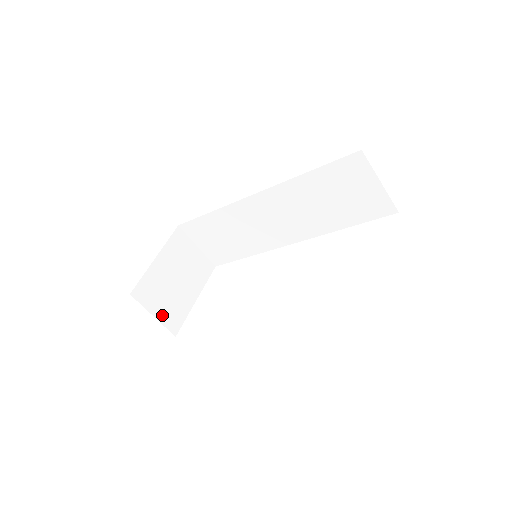
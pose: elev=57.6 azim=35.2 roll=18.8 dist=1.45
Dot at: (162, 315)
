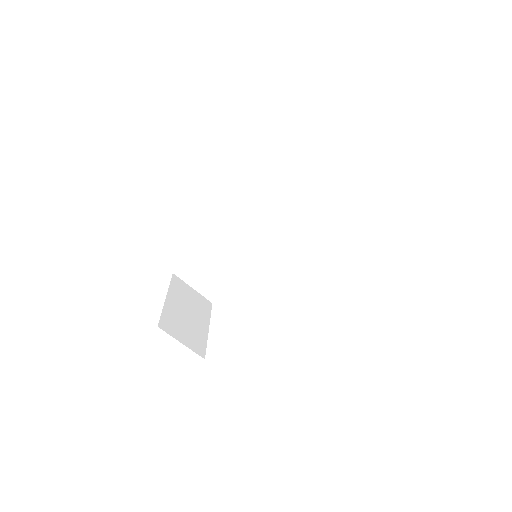
Dot at: (188, 342)
